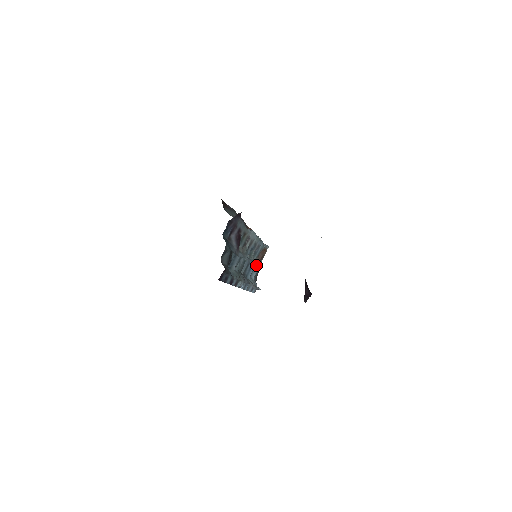
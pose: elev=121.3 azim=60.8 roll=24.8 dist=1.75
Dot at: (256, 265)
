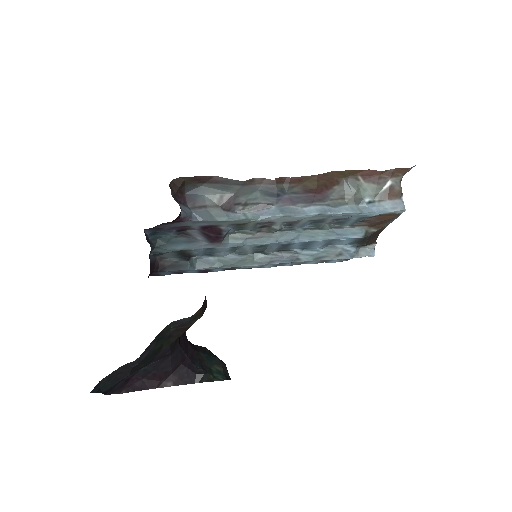
Dot at: (342, 236)
